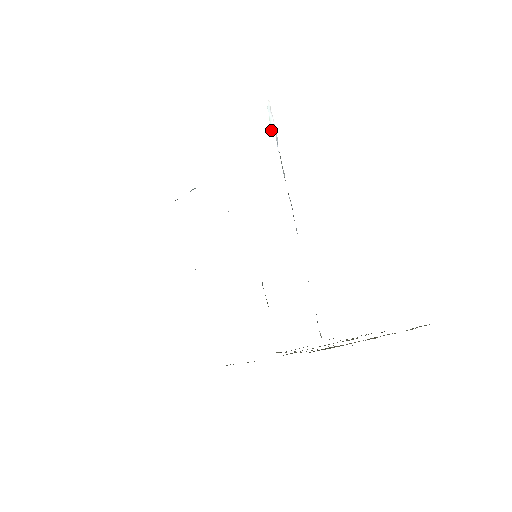
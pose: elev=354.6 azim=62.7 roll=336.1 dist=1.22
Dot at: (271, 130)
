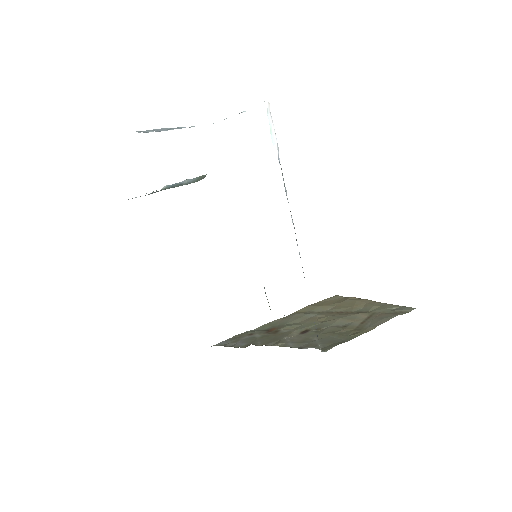
Dot at: occluded
